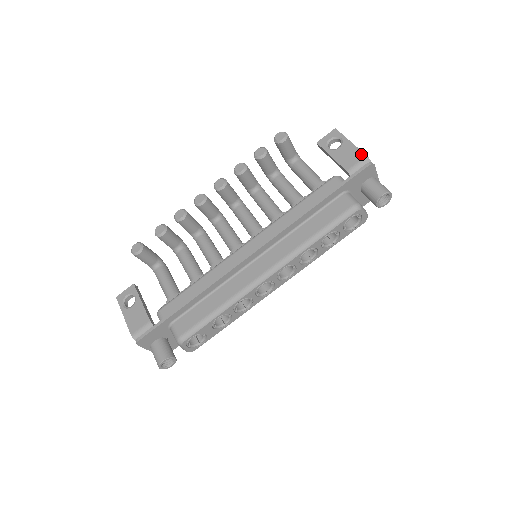
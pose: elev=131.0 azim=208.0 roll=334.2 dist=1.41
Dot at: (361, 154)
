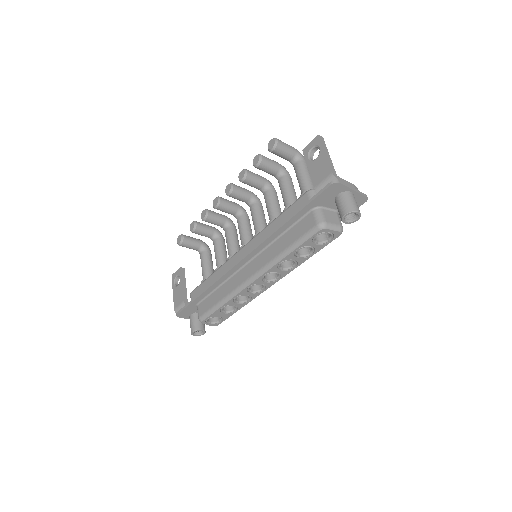
Dot at: (328, 170)
